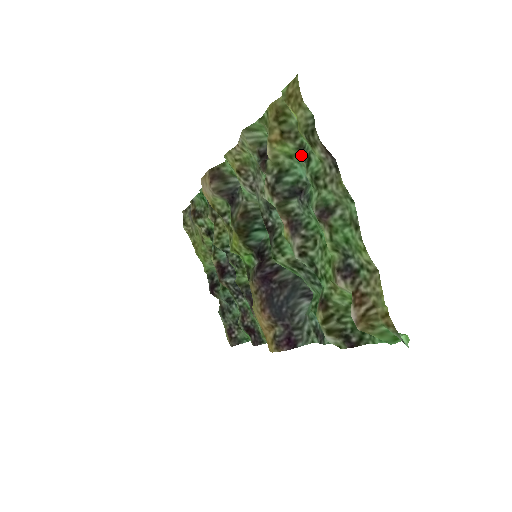
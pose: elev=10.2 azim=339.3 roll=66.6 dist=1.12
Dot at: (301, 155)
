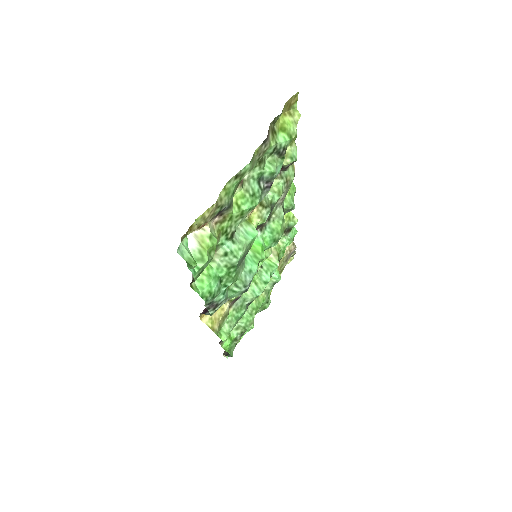
Dot at: (281, 154)
